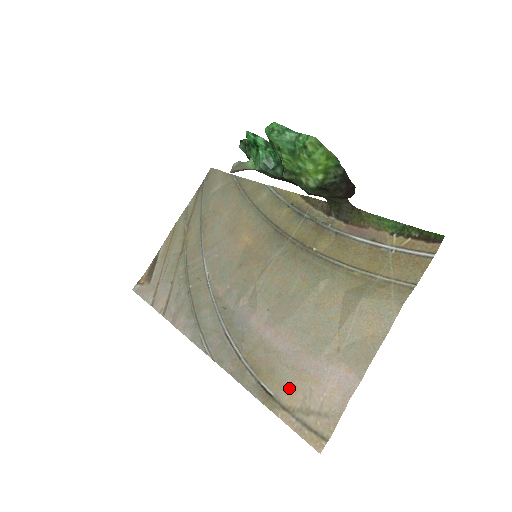
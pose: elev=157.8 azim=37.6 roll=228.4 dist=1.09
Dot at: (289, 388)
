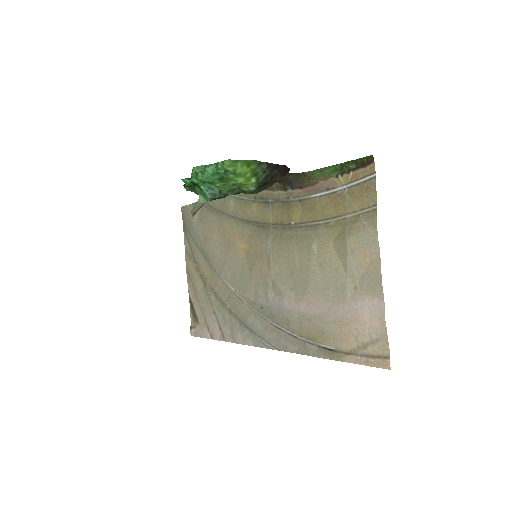
Dot at: (341, 337)
